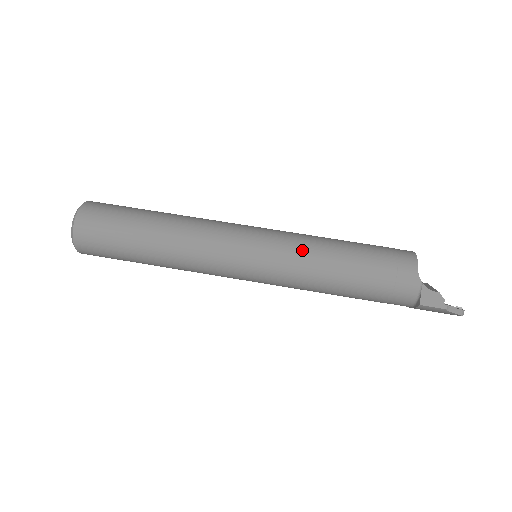
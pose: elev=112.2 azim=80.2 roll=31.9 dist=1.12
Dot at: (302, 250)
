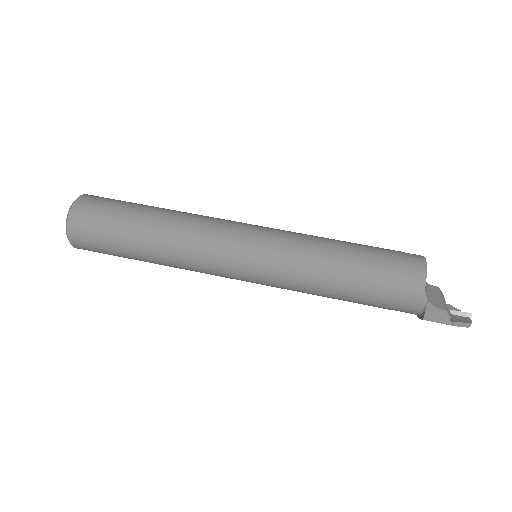
Dot at: (301, 262)
